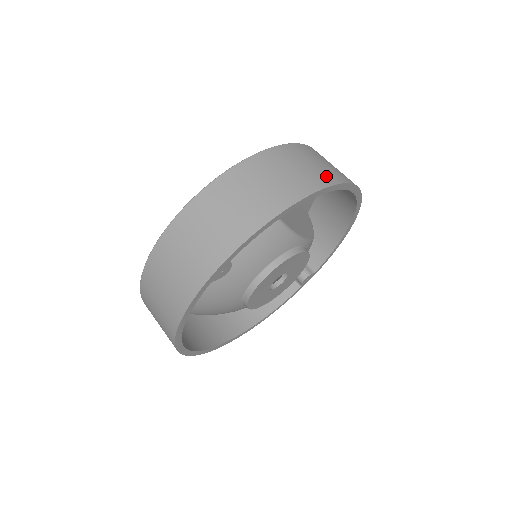
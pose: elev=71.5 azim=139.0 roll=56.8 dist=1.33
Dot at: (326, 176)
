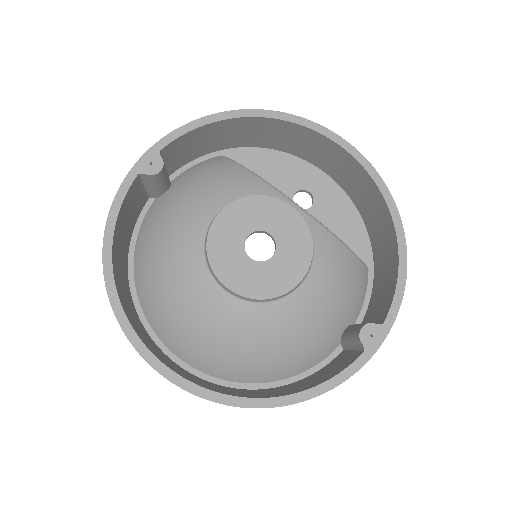
Dot at: occluded
